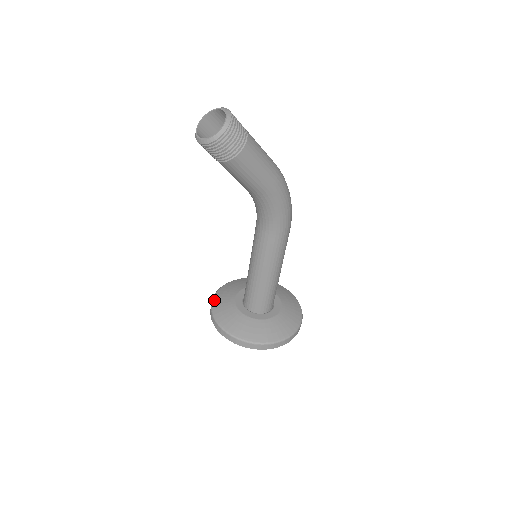
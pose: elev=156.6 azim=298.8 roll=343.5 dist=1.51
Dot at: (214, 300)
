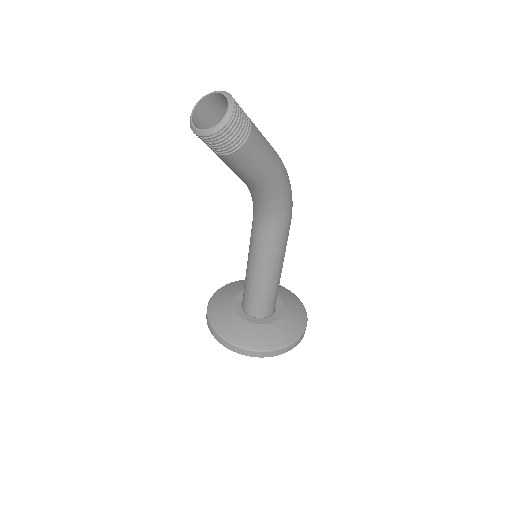
Dot at: (210, 312)
